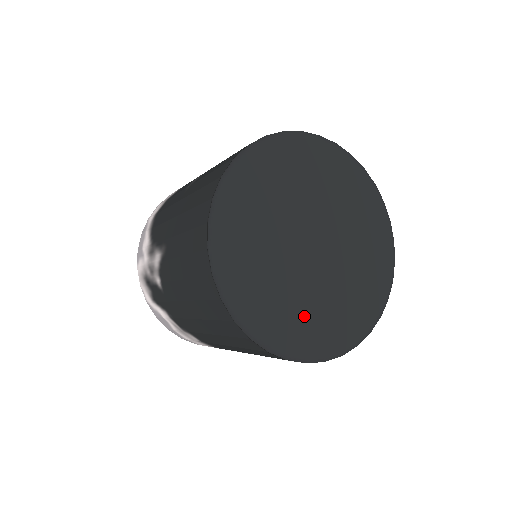
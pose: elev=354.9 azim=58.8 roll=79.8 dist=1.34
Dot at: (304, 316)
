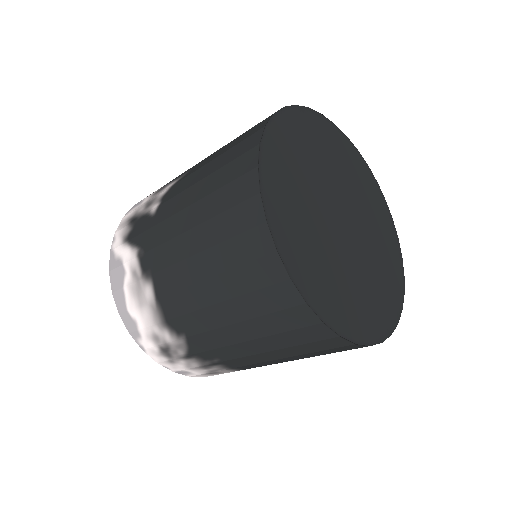
Dot at: (319, 261)
